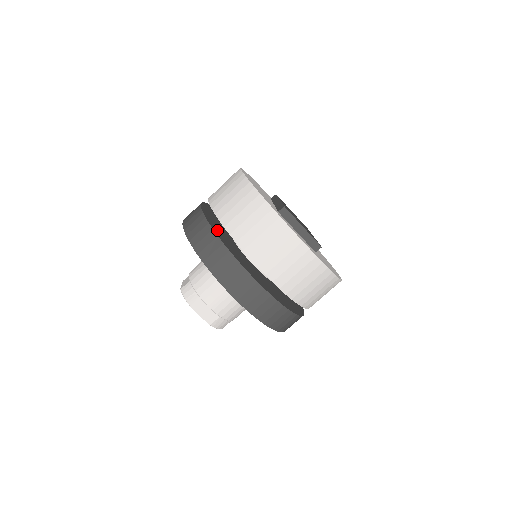
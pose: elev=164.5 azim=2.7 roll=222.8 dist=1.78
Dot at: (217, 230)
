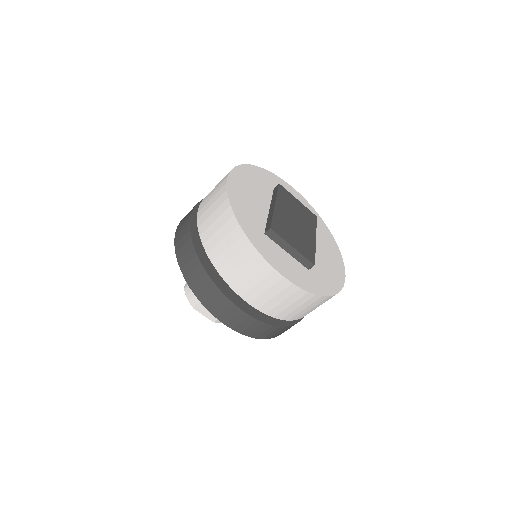
Dot at: (204, 250)
